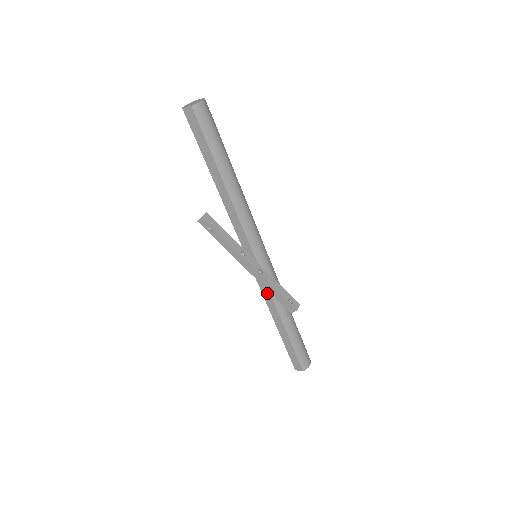
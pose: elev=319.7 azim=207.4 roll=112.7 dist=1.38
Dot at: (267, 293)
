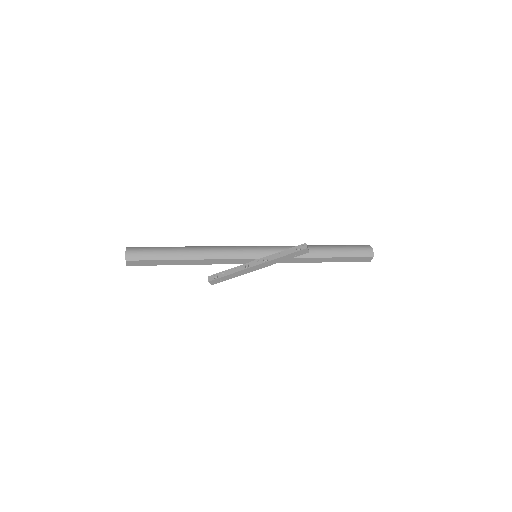
Dot at: (289, 260)
